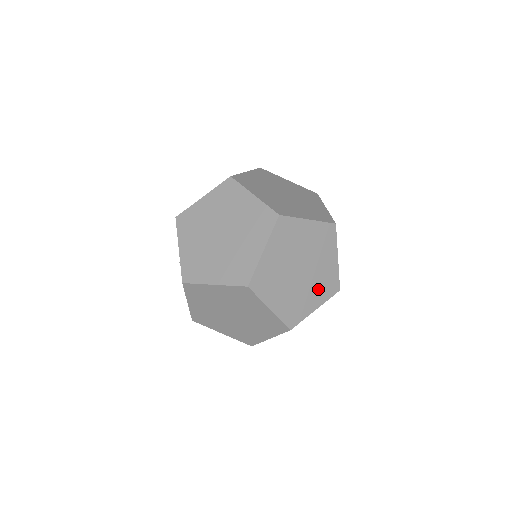
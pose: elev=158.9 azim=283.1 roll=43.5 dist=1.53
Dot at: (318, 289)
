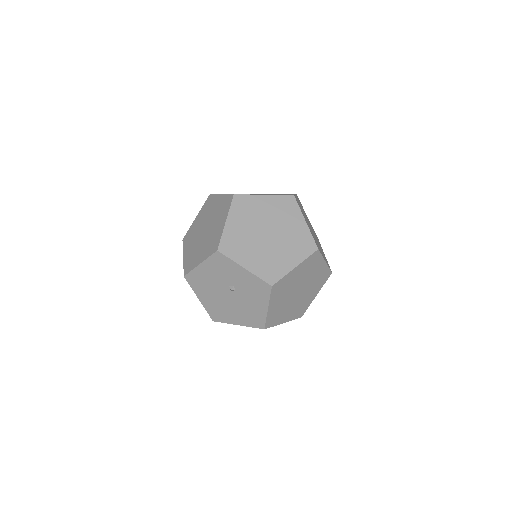
Dot at: (318, 241)
